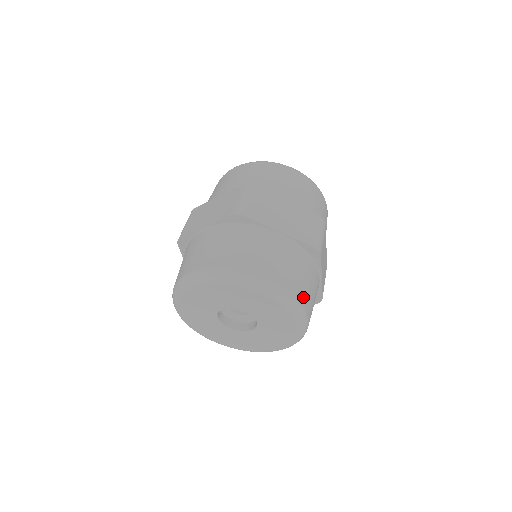
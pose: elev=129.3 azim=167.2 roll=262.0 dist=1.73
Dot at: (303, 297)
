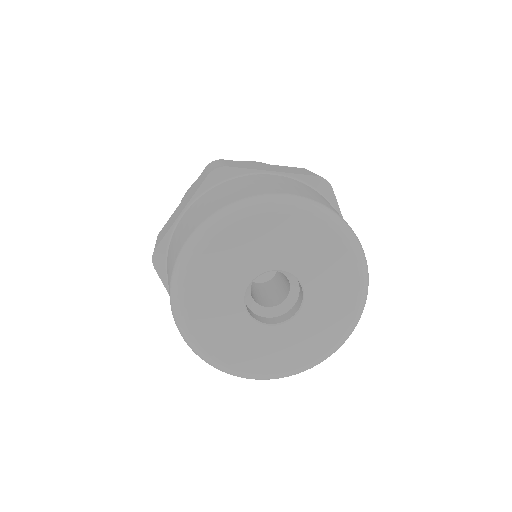
Dot at: occluded
